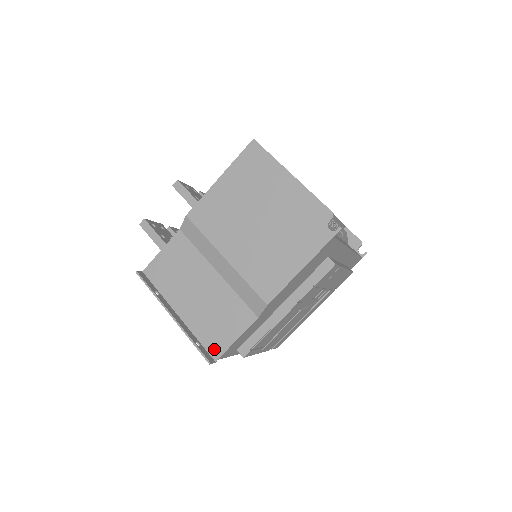
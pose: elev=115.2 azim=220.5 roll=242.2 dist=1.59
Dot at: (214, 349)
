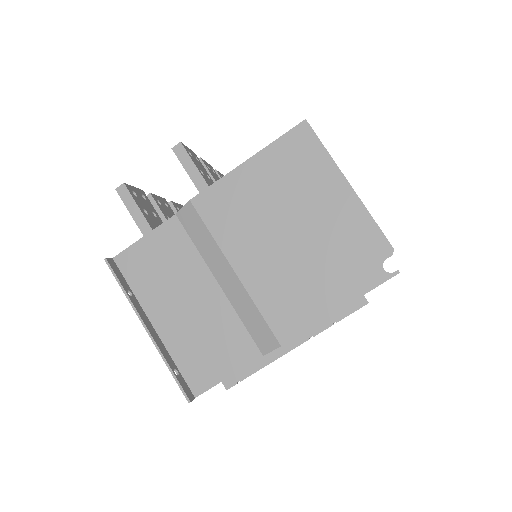
Dot at: (196, 382)
